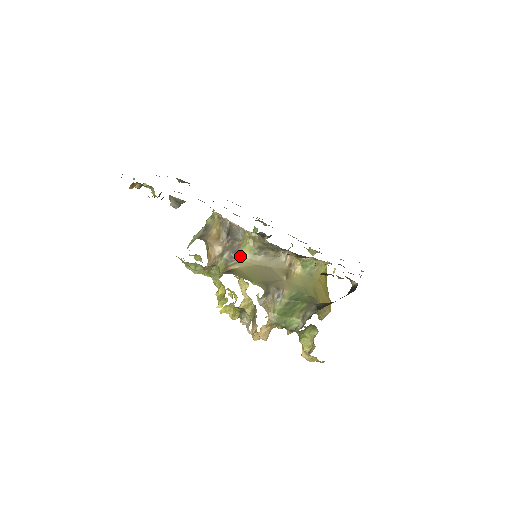
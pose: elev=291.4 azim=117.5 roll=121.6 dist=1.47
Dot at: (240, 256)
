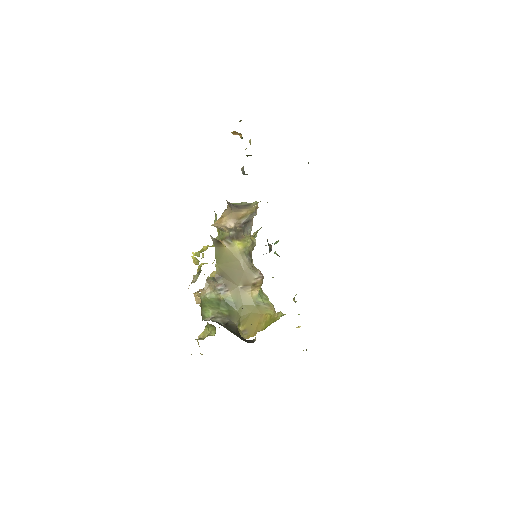
Dot at: (237, 243)
